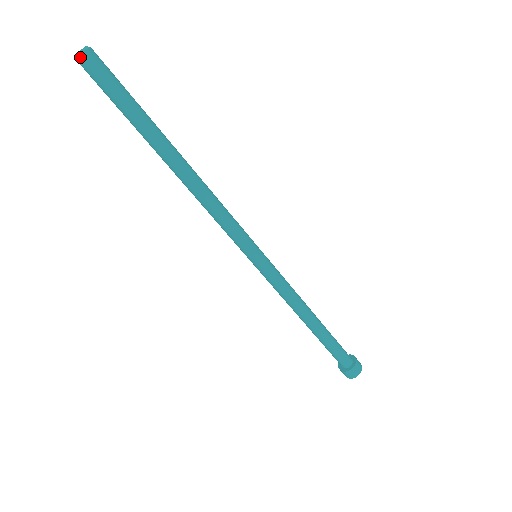
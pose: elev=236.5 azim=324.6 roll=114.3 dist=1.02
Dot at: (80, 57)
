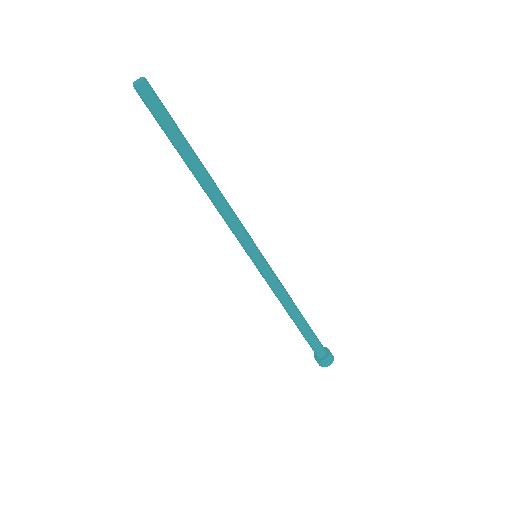
Dot at: occluded
